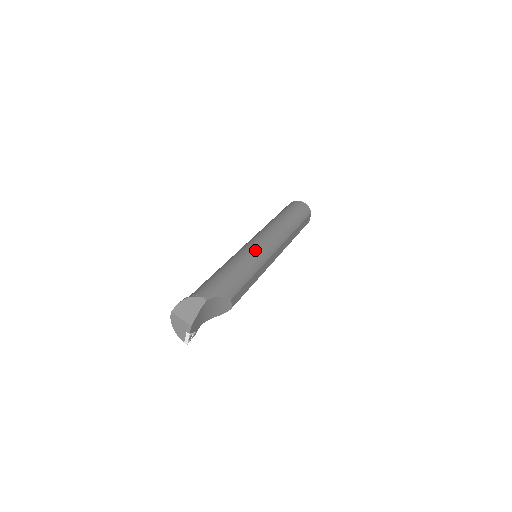
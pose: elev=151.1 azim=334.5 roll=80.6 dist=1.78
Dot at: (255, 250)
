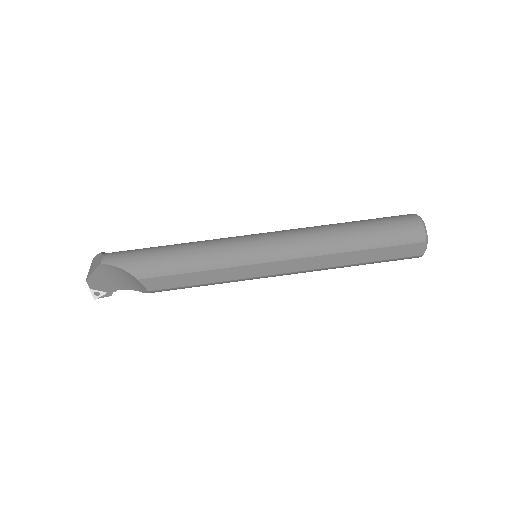
Dot at: (233, 244)
